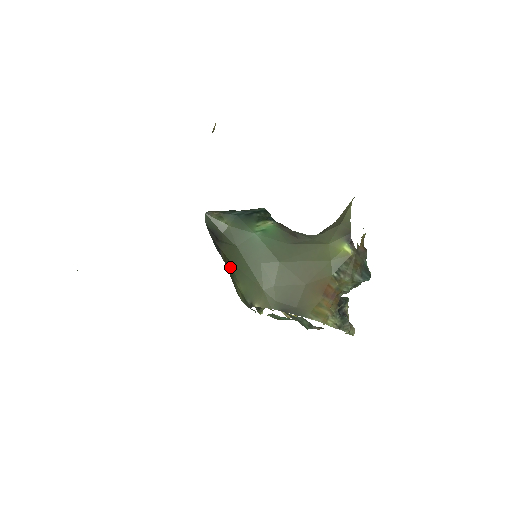
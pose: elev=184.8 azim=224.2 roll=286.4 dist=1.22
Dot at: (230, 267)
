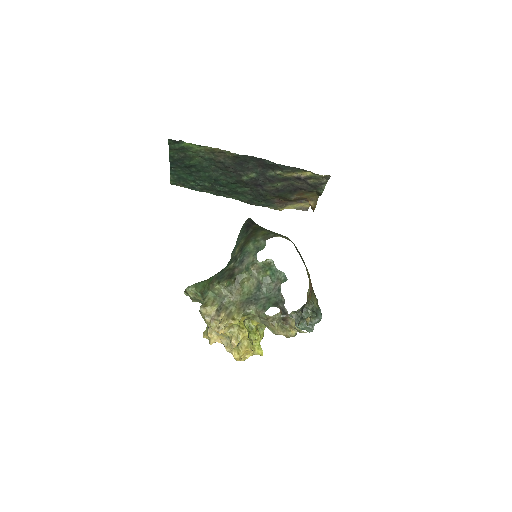
Dot at: (259, 228)
